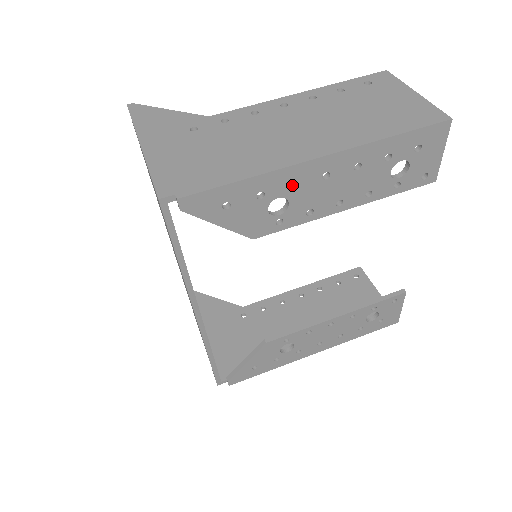
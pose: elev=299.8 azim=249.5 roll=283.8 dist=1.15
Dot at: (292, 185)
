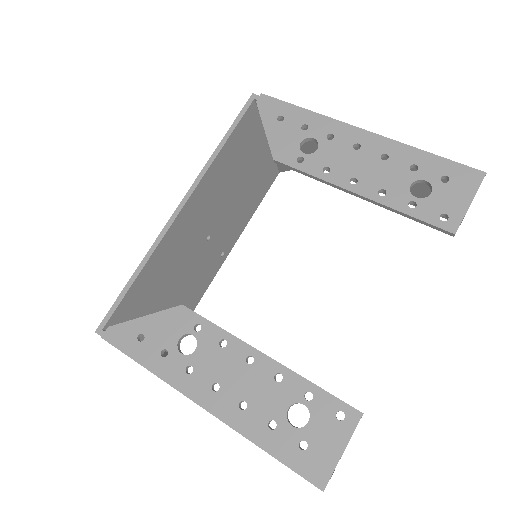
Dot at: (329, 143)
